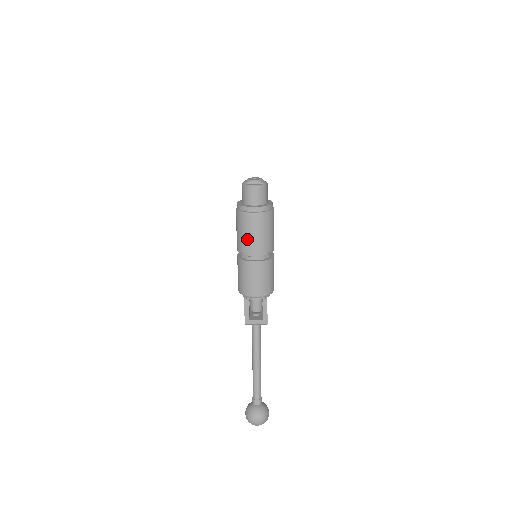
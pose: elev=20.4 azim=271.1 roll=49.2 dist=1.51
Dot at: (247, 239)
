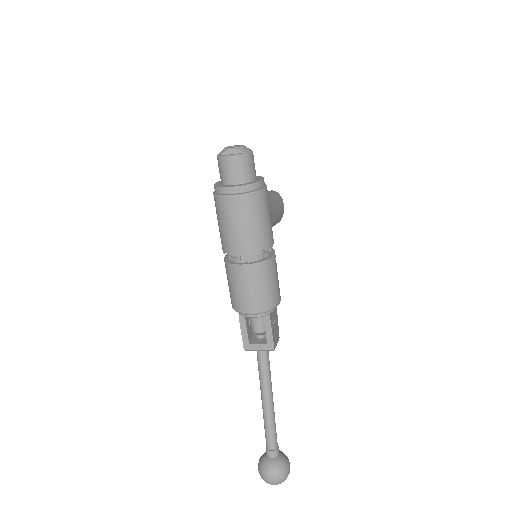
Dot at: (229, 233)
